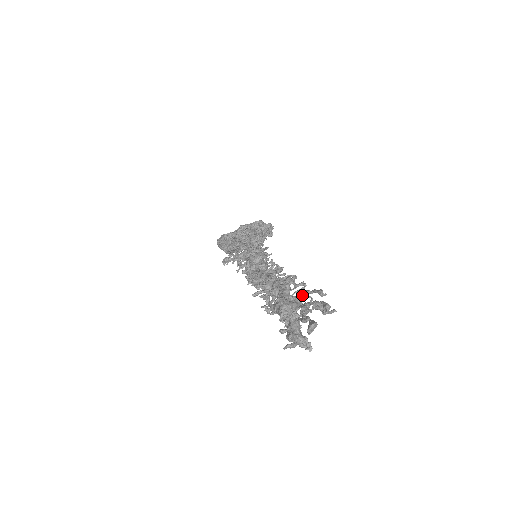
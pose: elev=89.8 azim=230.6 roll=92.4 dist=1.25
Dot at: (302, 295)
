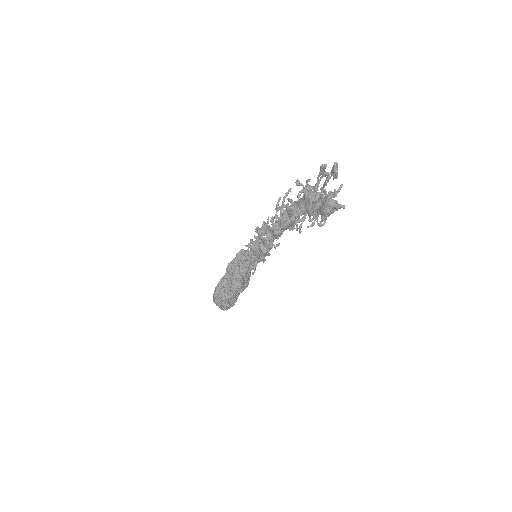
Dot at: occluded
